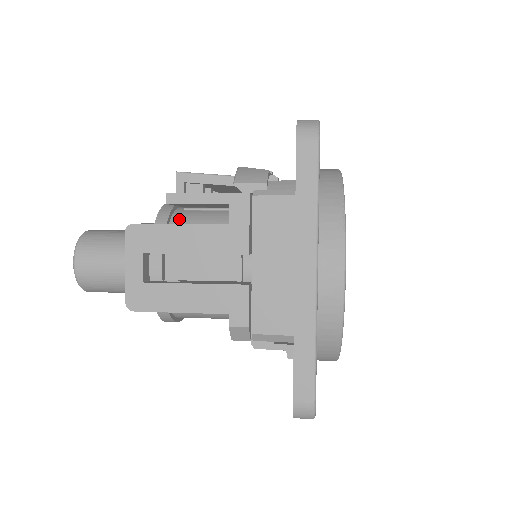
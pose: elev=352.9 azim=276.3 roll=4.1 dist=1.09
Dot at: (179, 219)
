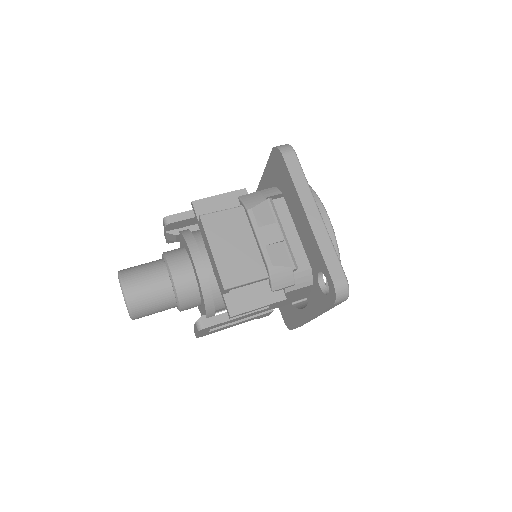
Dot at: (218, 290)
